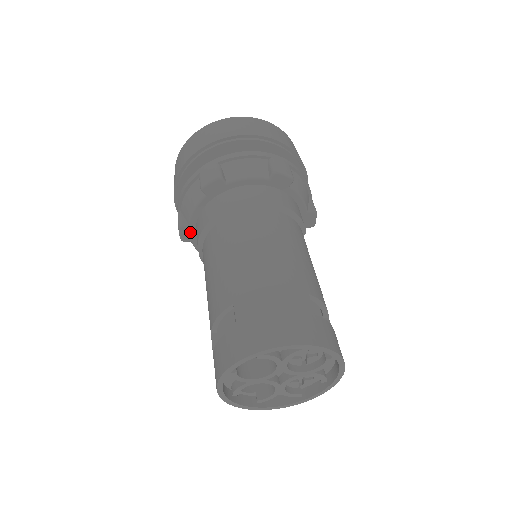
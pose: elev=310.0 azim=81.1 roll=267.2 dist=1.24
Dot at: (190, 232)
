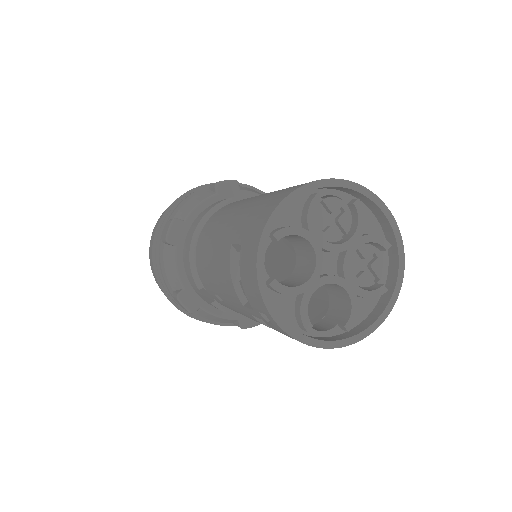
Dot at: (191, 297)
